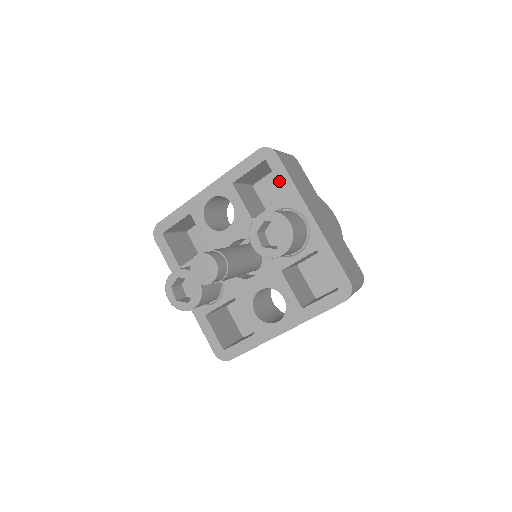
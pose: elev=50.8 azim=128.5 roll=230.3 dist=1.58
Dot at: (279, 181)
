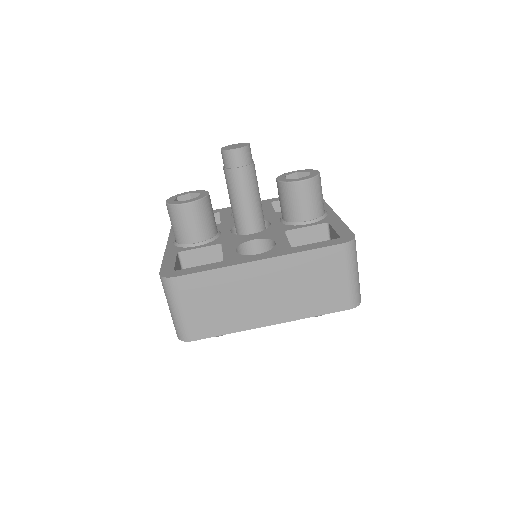
Dot at: occluded
